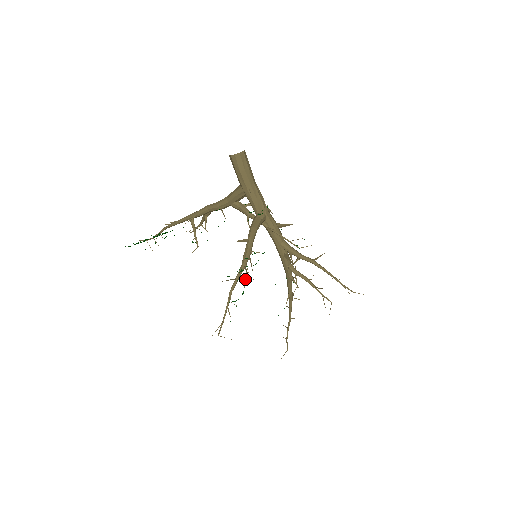
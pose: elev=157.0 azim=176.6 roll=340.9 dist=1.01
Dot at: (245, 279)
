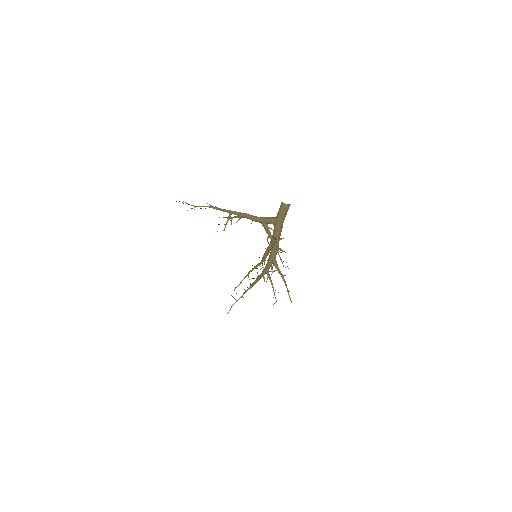
Dot at: occluded
